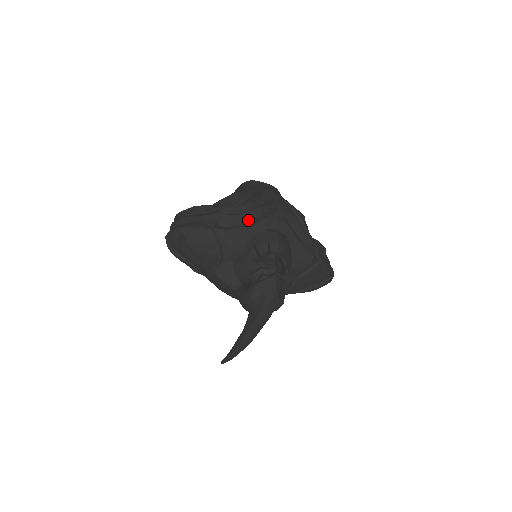
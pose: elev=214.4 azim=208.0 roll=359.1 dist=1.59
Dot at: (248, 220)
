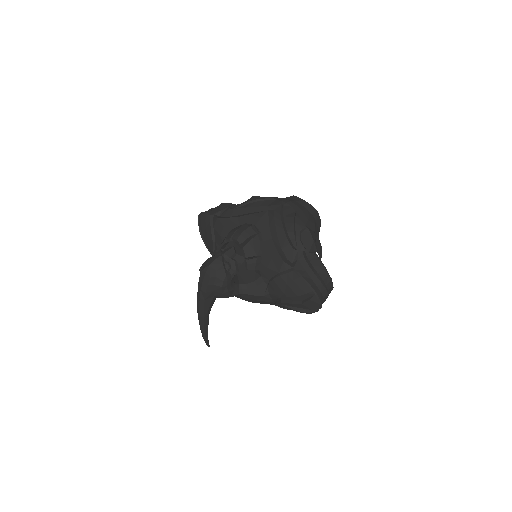
Dot at: (240, 214)
